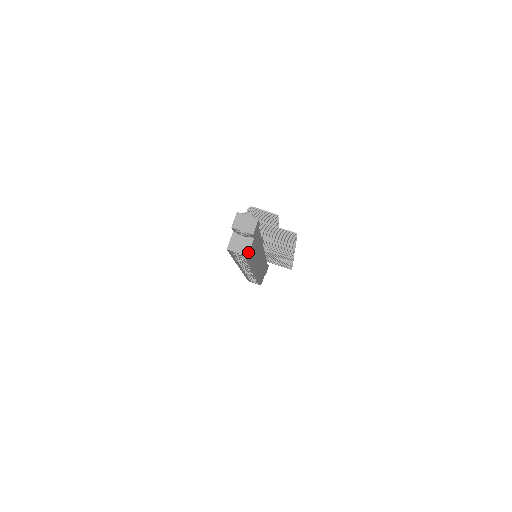
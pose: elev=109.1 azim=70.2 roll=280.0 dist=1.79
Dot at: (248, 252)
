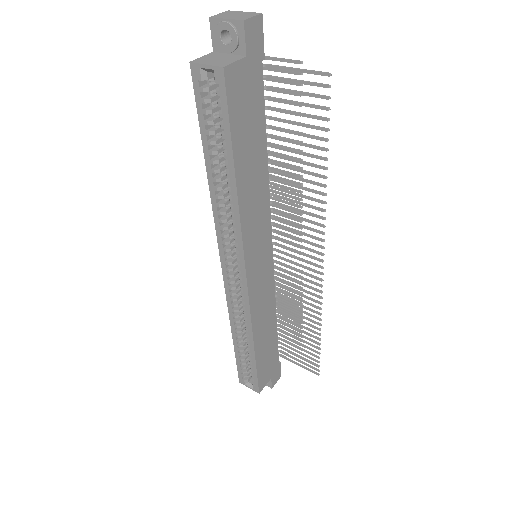
Dot at: (227, 64)
